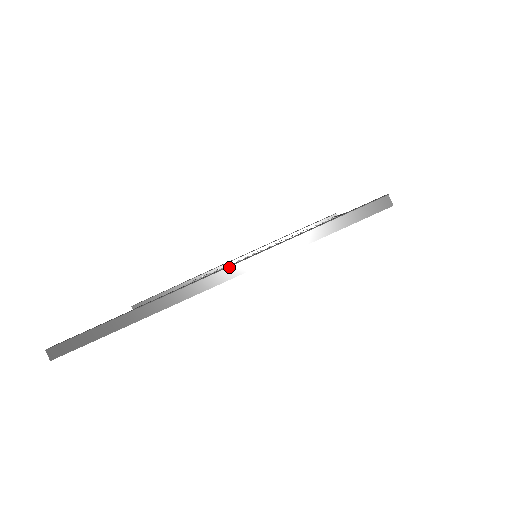
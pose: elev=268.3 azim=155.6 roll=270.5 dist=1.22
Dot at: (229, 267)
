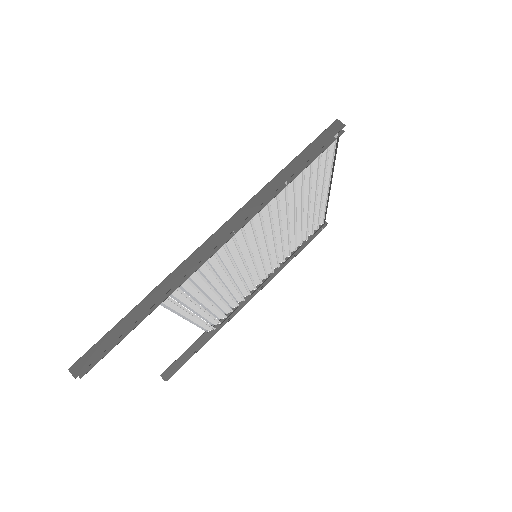
Dot at: (221, 227)
